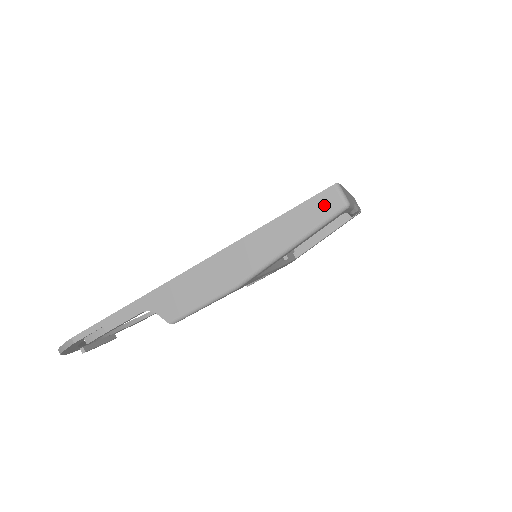
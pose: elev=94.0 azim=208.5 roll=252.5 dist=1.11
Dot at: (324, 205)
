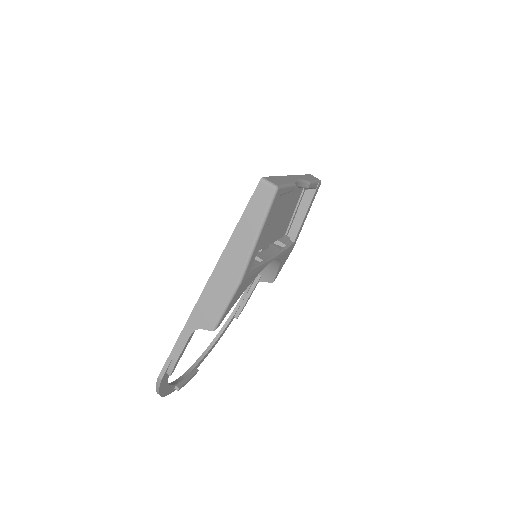
Dot at: (262, 197)
